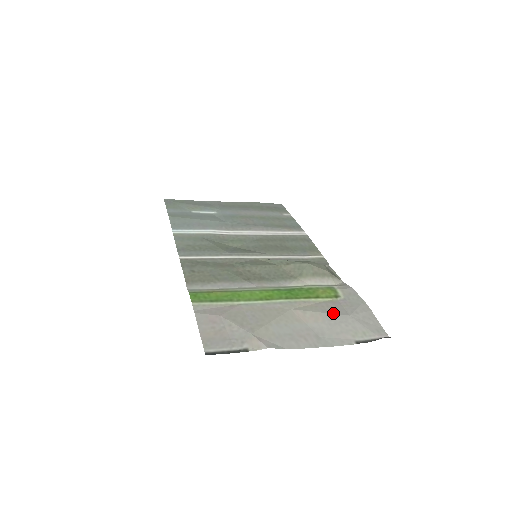
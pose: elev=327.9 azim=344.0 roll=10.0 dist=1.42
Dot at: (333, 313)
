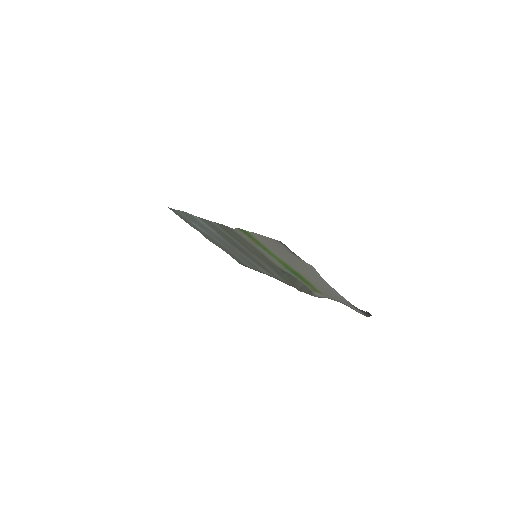
Dot at: (329, 291)
